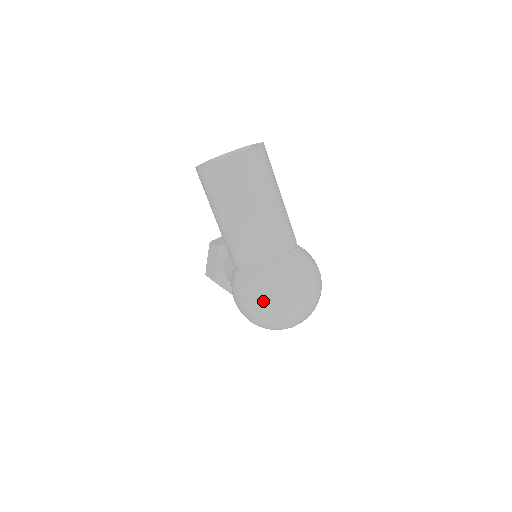
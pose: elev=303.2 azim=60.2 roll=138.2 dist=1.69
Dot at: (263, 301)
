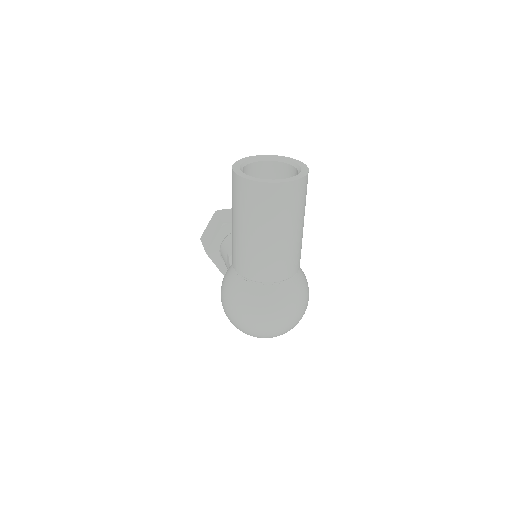
Dot at: (248, 314)
